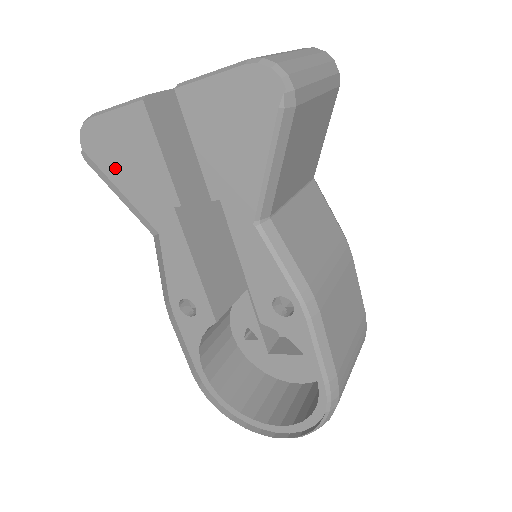
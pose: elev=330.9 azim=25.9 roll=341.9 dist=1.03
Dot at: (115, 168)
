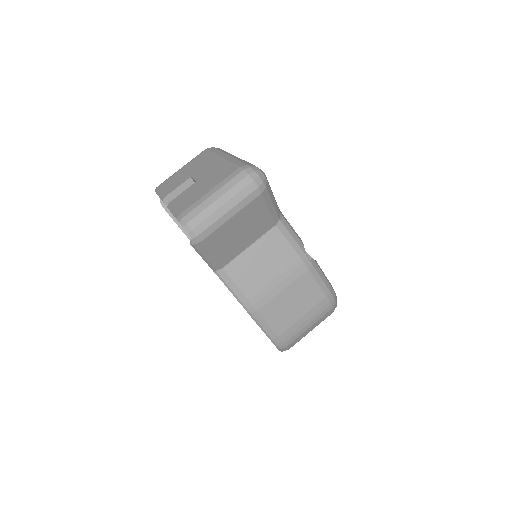
Dot at: occluded
